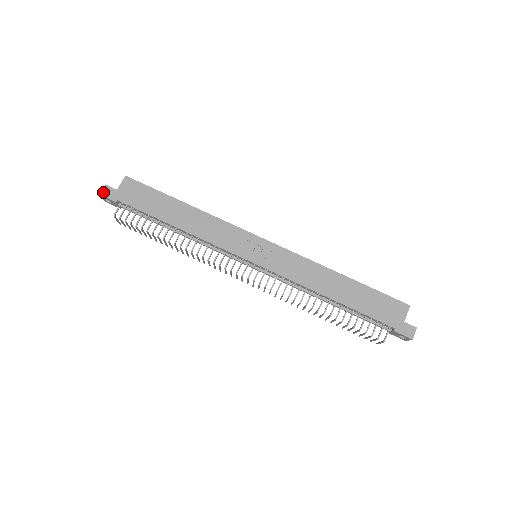
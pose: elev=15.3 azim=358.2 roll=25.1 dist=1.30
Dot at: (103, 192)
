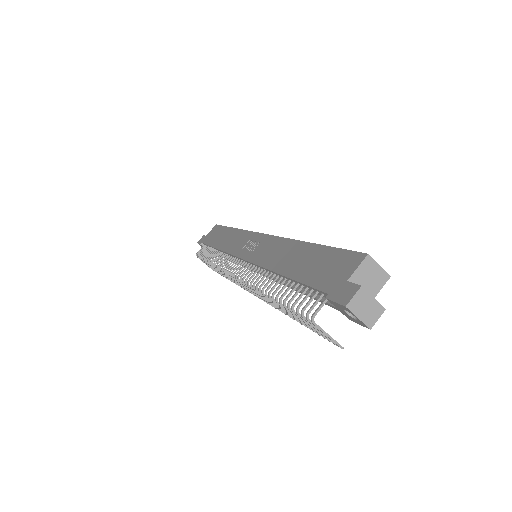
Dot at: (199, 240)
